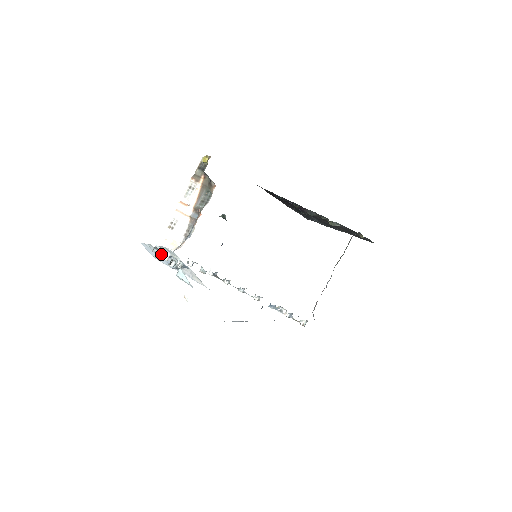
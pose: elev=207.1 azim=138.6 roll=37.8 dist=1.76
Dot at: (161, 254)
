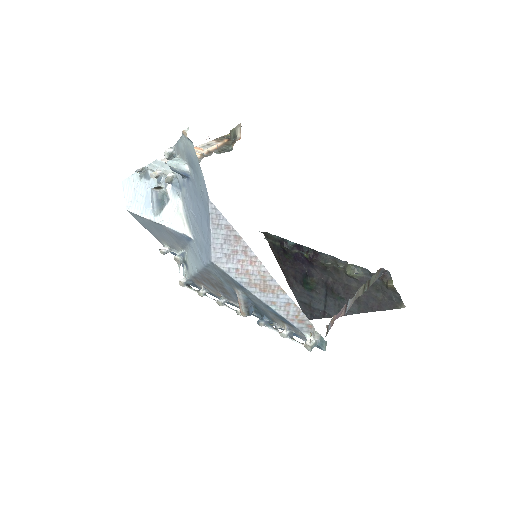
Dot at: (144, 189)
